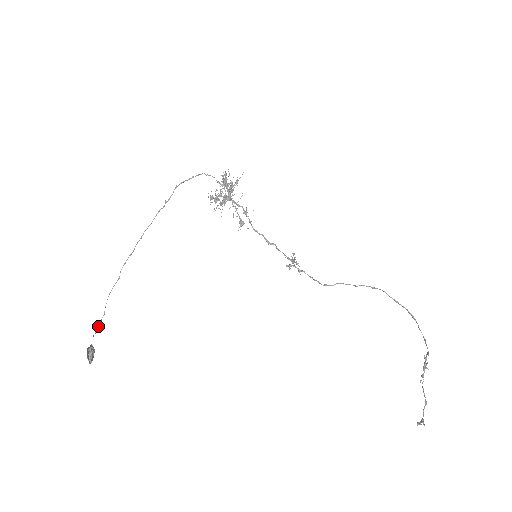
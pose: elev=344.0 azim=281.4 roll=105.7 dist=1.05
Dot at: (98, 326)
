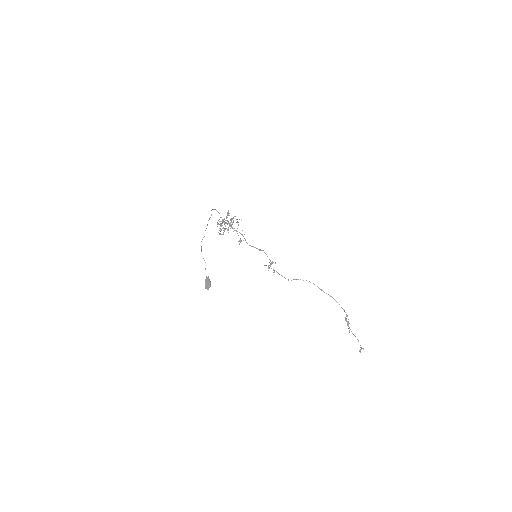
Dot at: (205, 268)
